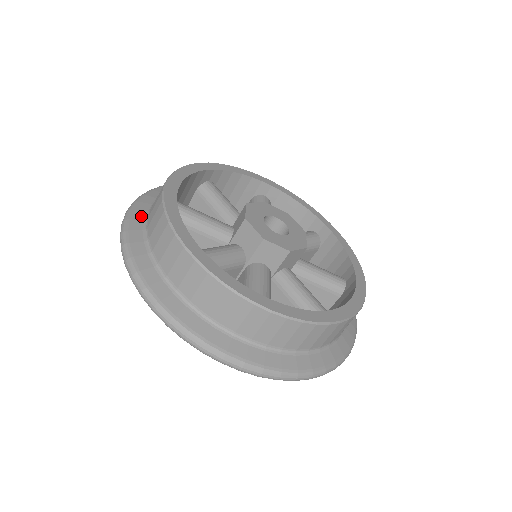
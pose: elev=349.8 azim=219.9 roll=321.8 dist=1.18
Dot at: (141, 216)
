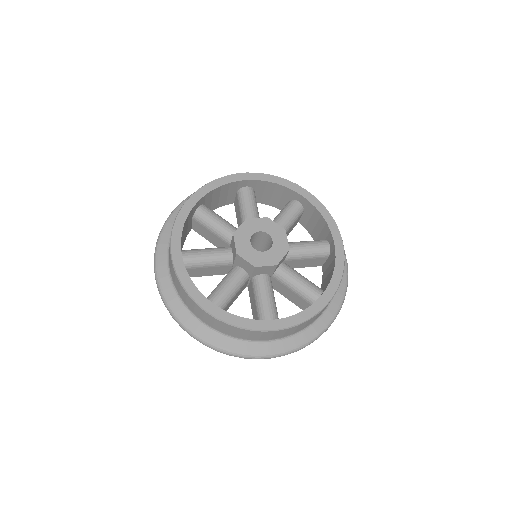
Dot at: (165, 272)
